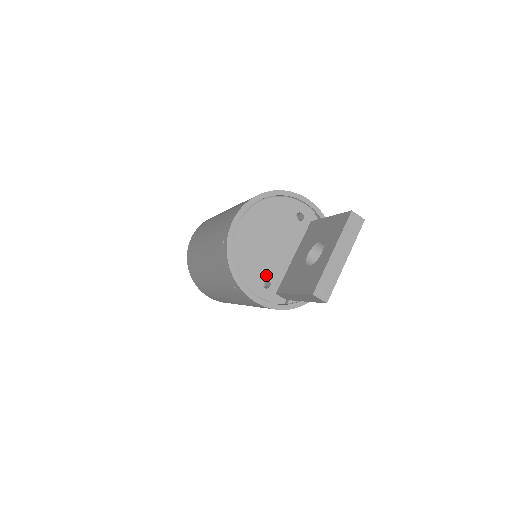
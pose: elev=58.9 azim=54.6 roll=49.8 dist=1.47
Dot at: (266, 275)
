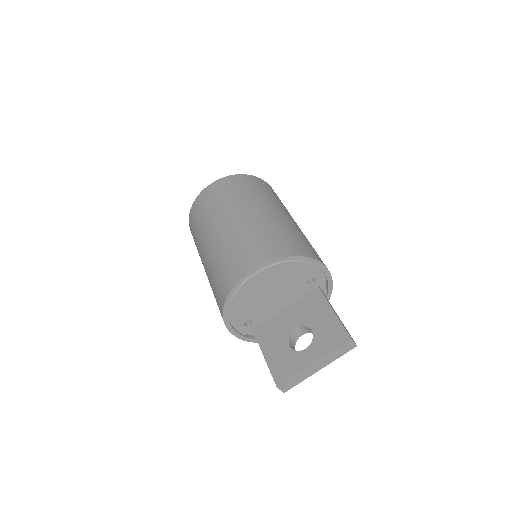
Dot at: (252, 317)
